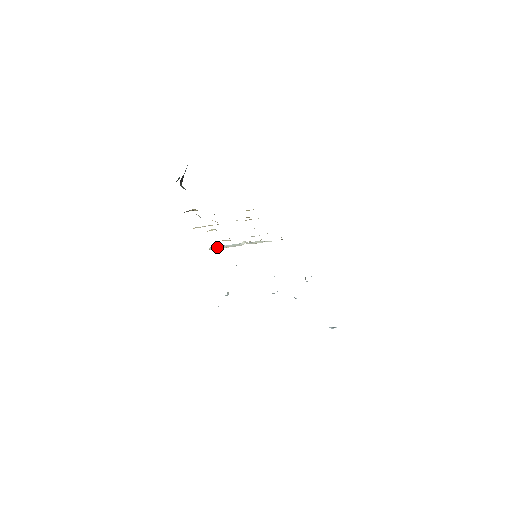
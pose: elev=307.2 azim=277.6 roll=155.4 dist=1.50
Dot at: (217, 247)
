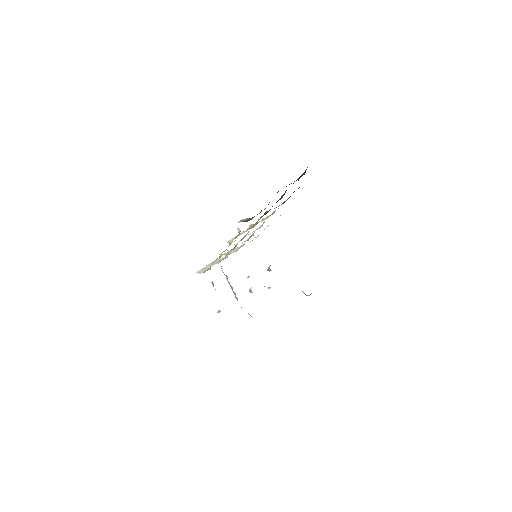
Dot at: (203, 269)
